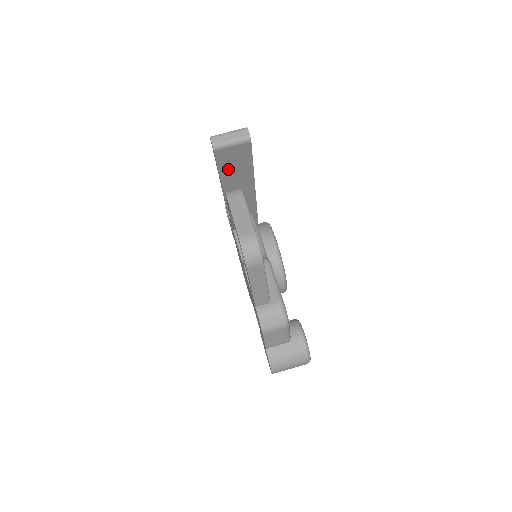
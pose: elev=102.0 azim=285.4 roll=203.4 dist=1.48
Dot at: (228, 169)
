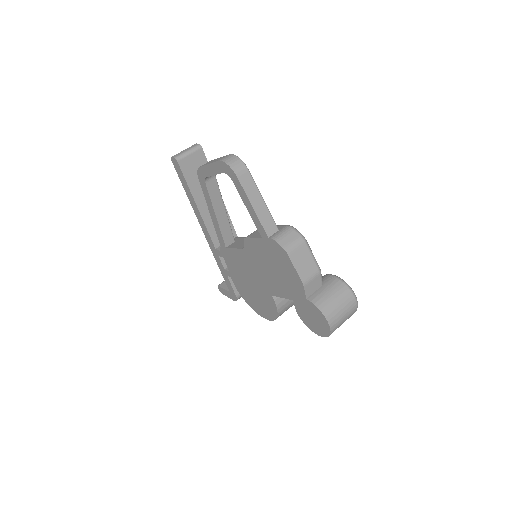
Dot at: (196, 186)
